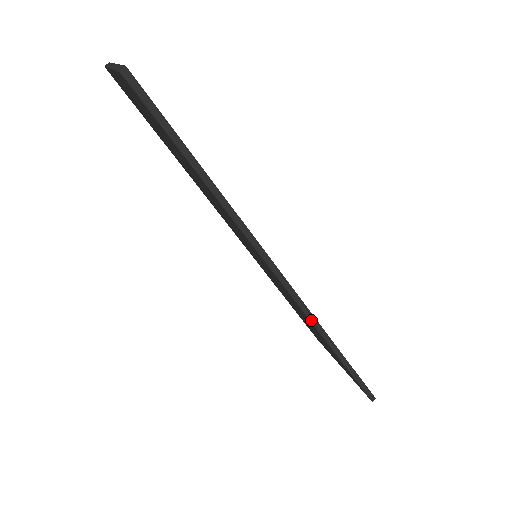
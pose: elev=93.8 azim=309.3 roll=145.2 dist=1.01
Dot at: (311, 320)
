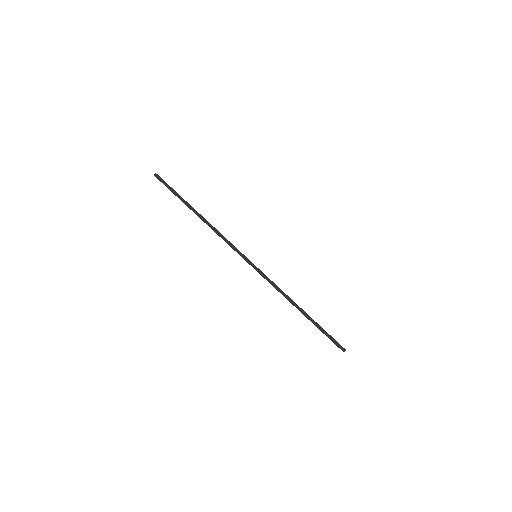
Dot at: (271, 284)
